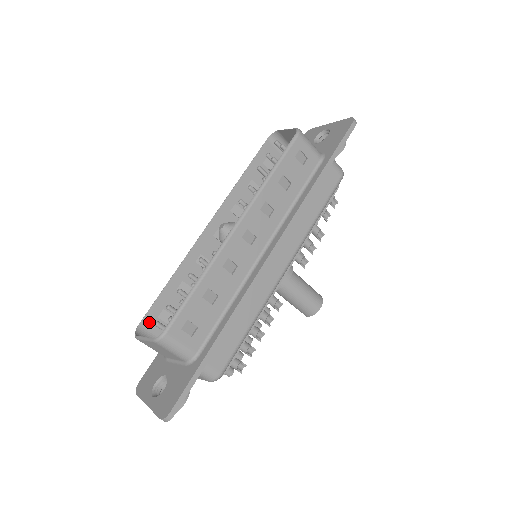
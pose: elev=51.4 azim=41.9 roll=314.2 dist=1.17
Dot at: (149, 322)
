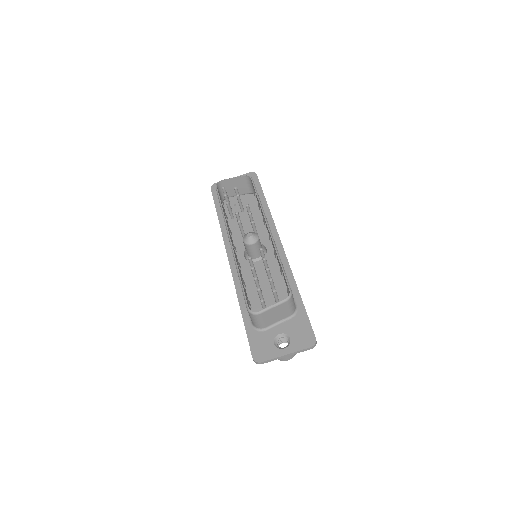
Dot at: (248, 306)
